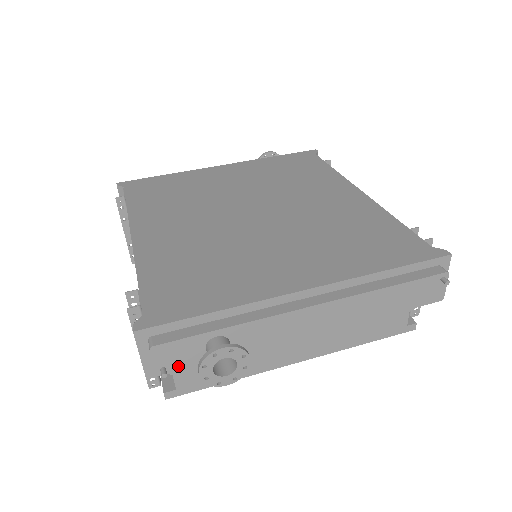
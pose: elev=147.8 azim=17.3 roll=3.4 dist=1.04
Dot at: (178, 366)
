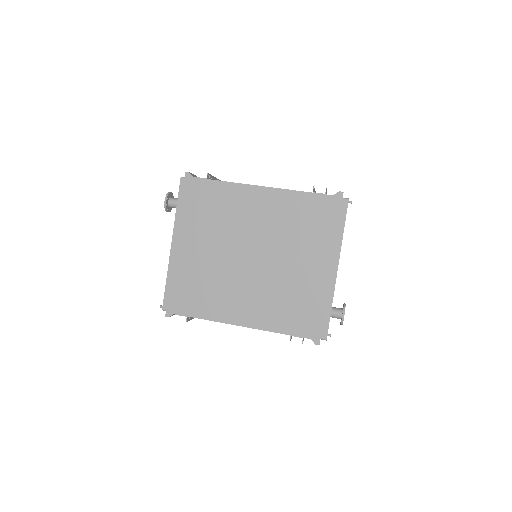
Dot at: occluded
